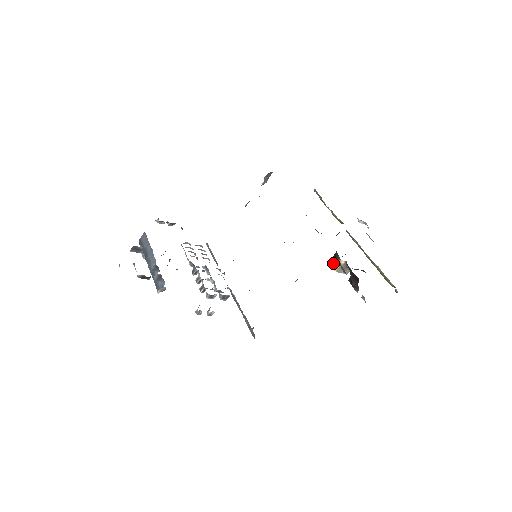
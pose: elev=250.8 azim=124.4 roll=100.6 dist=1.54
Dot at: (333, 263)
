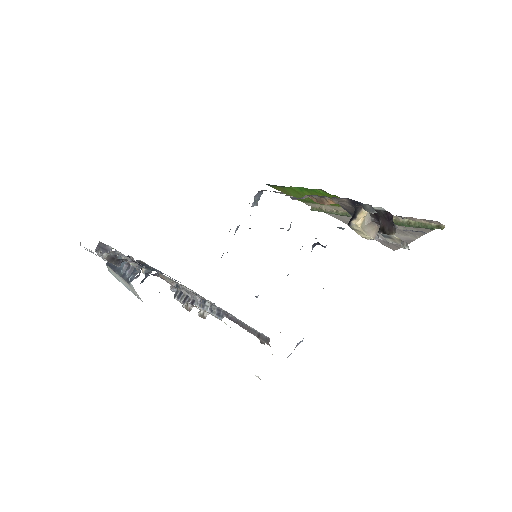
Dot at: (354, 219)
